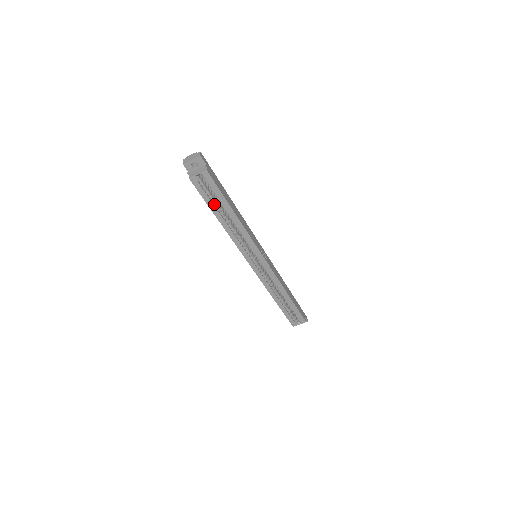
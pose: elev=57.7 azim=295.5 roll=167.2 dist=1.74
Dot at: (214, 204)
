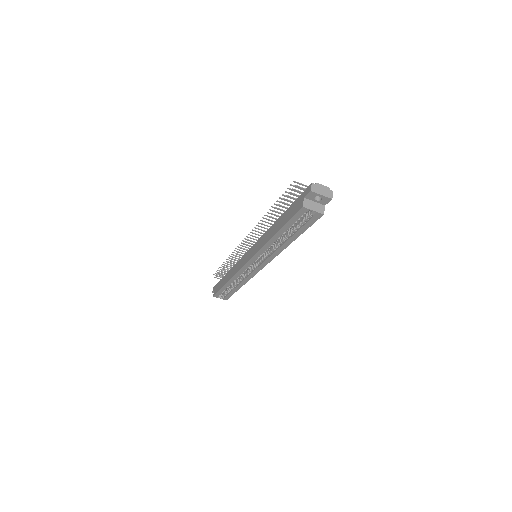
Dot at: (288, 226)
